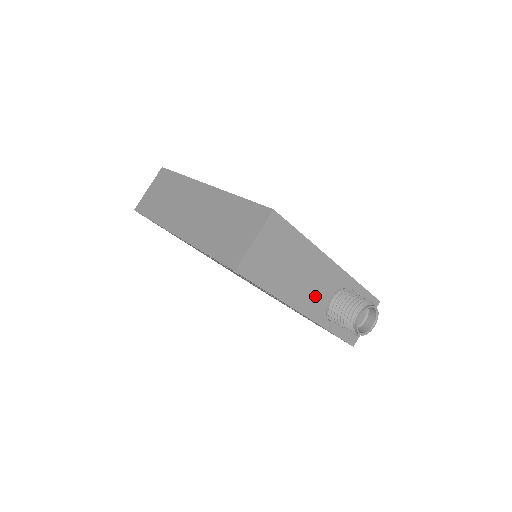
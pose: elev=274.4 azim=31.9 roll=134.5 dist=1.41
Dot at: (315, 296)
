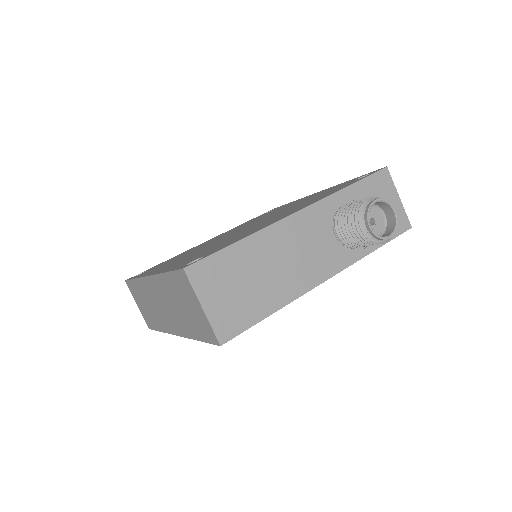
Dot at: (318, 255)
